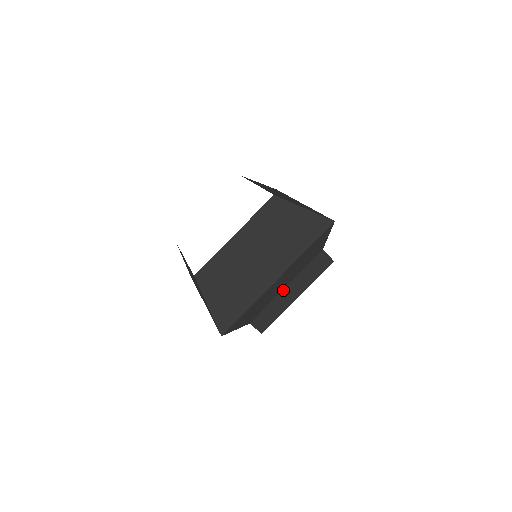
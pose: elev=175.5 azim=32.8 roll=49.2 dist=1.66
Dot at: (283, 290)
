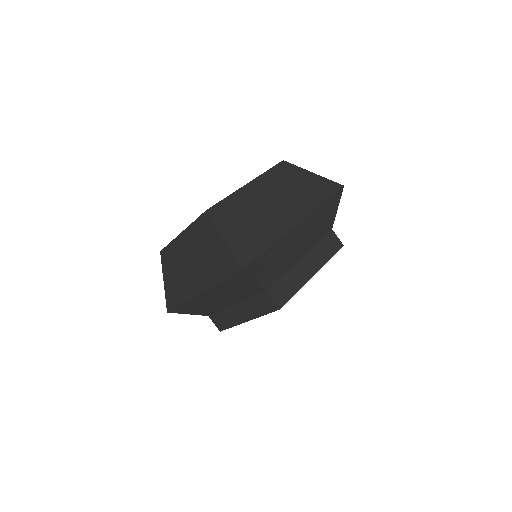
Dot at: (232, 306)
